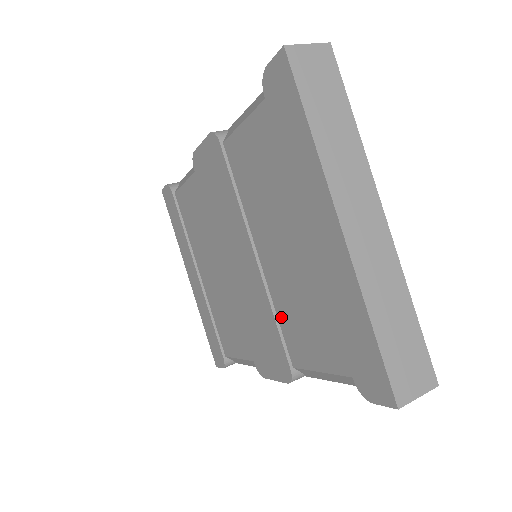
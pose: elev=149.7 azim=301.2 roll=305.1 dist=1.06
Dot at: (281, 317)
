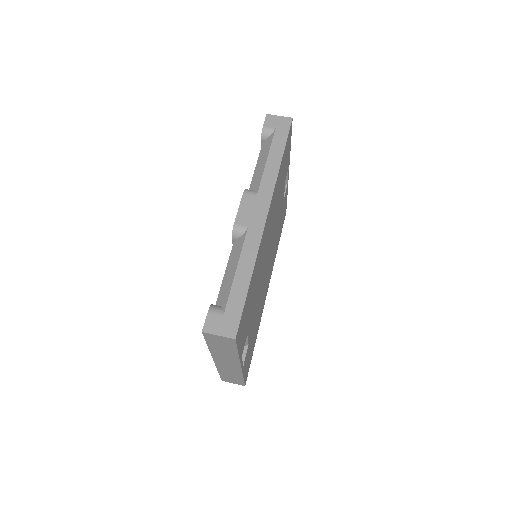
Dot at: occluded
